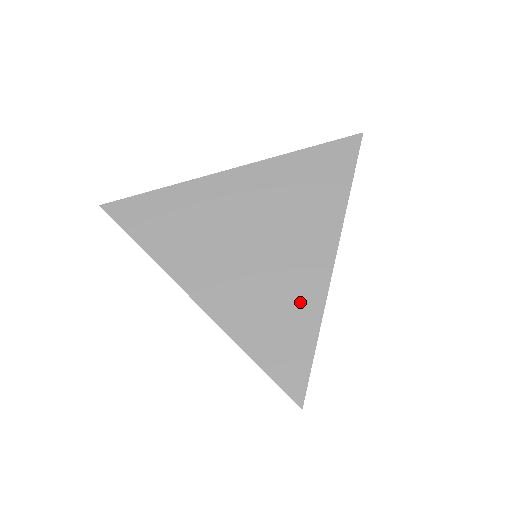
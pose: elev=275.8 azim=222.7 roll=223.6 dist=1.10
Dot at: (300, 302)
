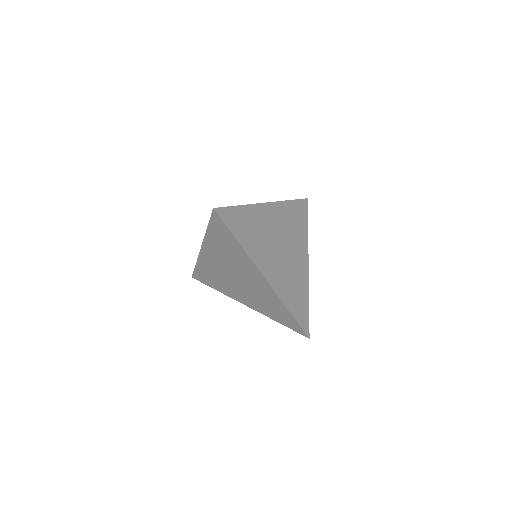
Dot at: occluded
